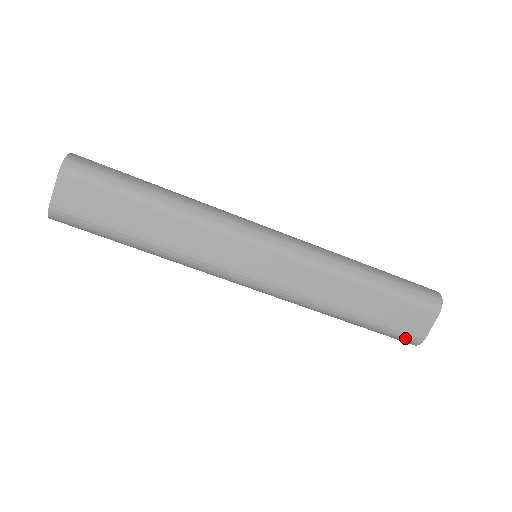
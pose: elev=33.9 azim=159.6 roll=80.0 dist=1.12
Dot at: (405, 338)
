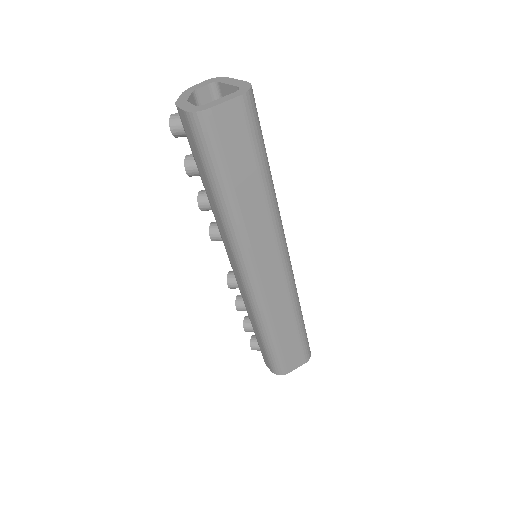
Dot at: (278, 367)
